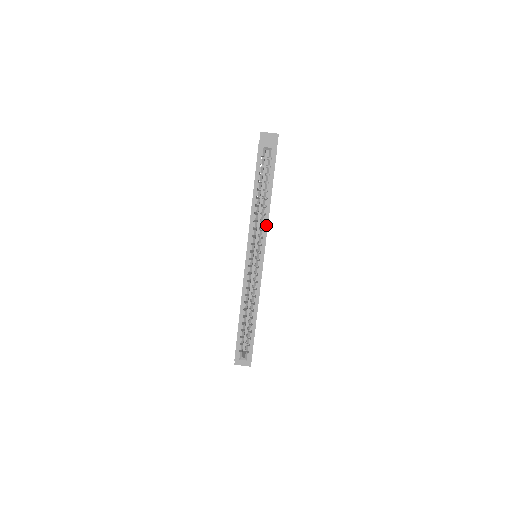
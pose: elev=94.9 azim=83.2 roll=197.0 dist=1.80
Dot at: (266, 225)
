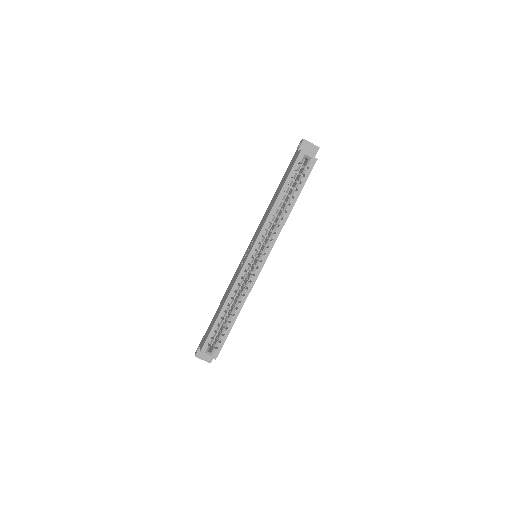
Dot at: (280, 229)
